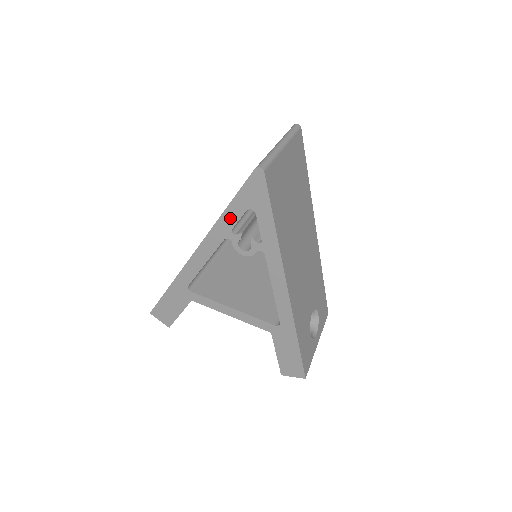
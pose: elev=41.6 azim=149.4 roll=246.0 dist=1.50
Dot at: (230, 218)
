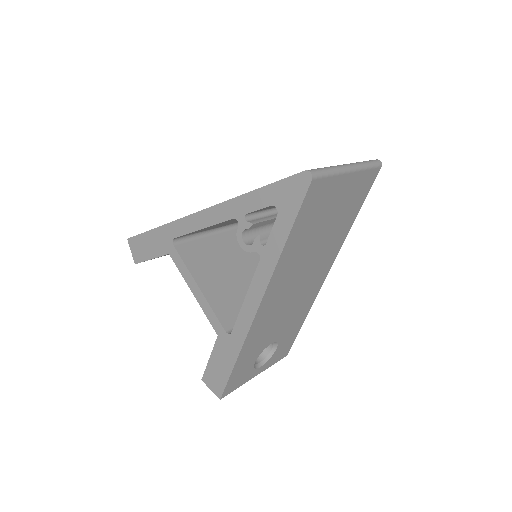
Dot at: (252, 202)
